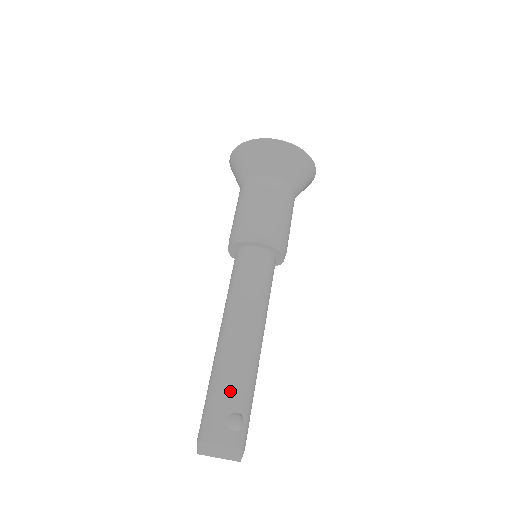
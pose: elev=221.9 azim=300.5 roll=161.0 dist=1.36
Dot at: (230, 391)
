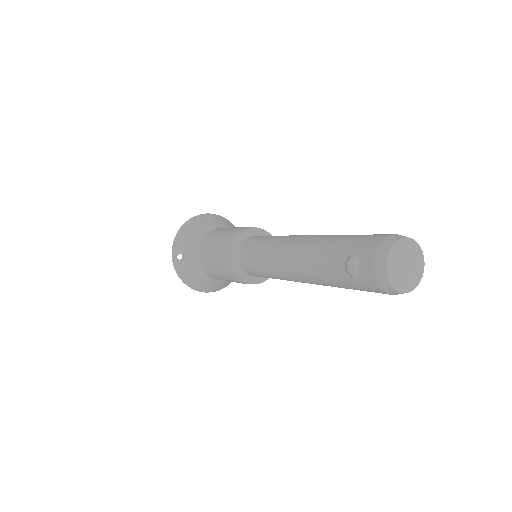
Dot at: occluded
